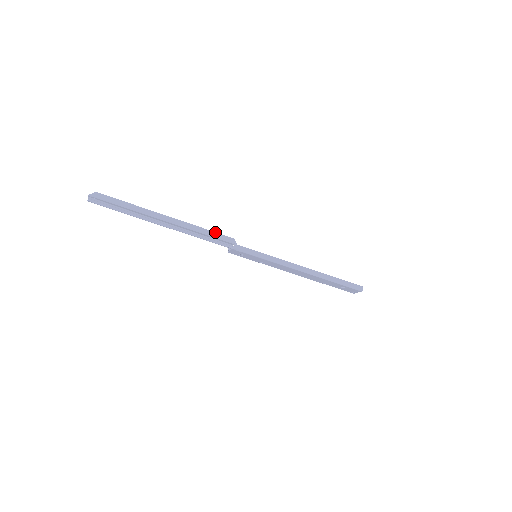
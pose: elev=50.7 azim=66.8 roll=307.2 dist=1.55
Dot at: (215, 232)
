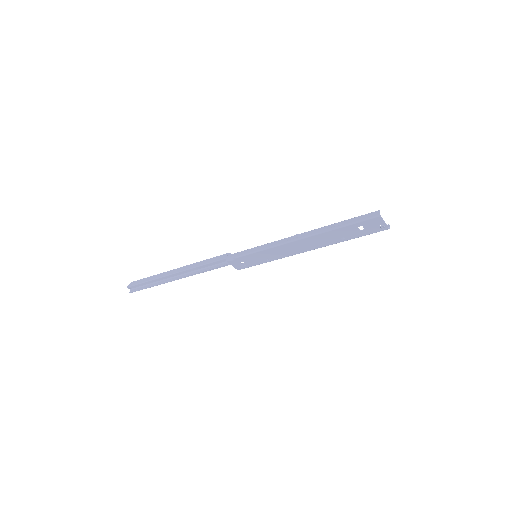
Dot at: (213, 258)
